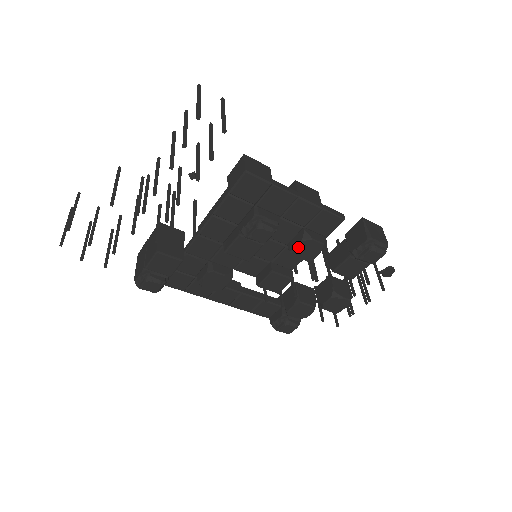
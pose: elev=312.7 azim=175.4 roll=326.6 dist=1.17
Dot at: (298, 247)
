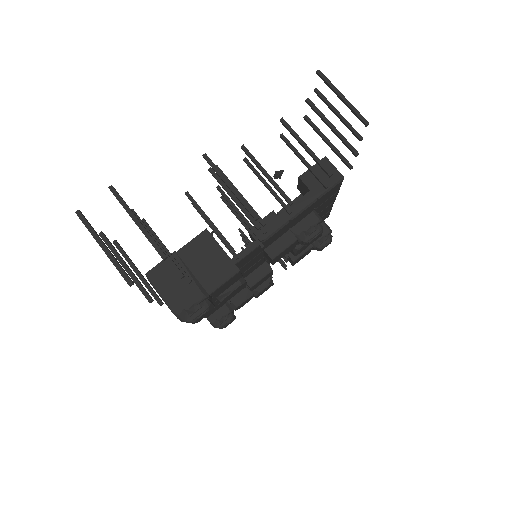
Dot at: occluded
